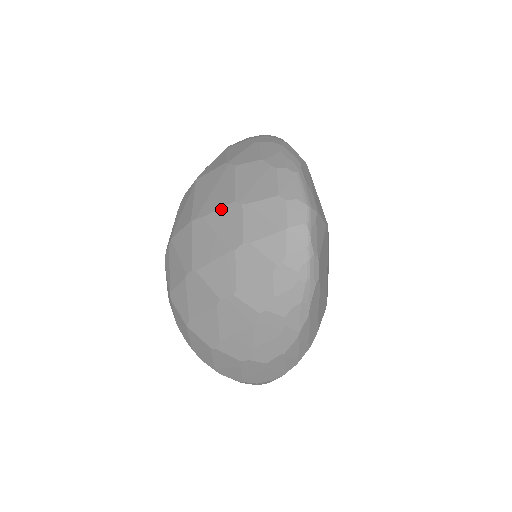
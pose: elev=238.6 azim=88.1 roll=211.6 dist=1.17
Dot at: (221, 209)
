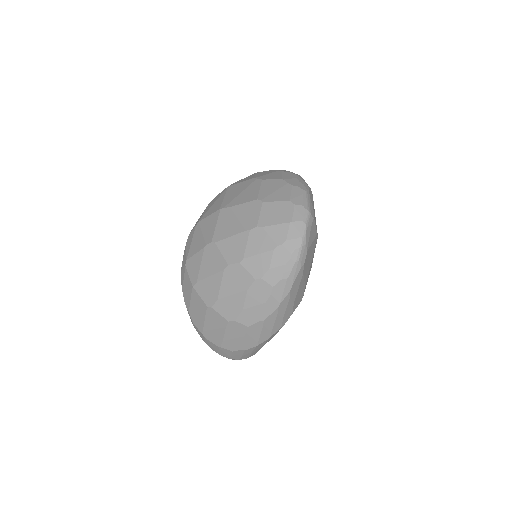
Dot at: (246, 203)
